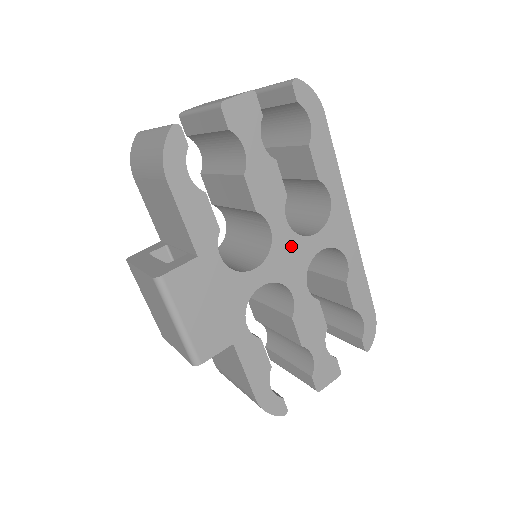
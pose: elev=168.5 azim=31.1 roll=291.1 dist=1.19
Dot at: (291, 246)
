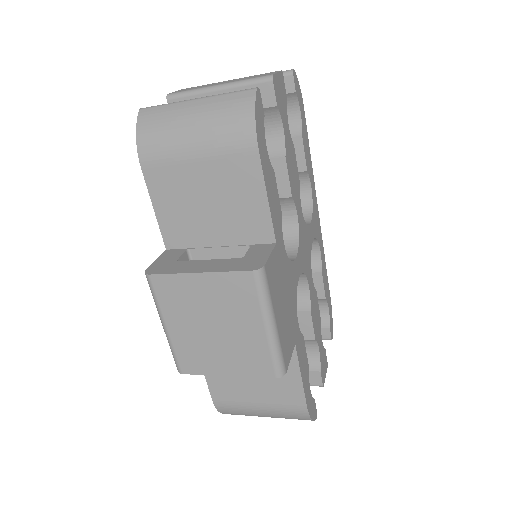
Dot at: (304, 235)
